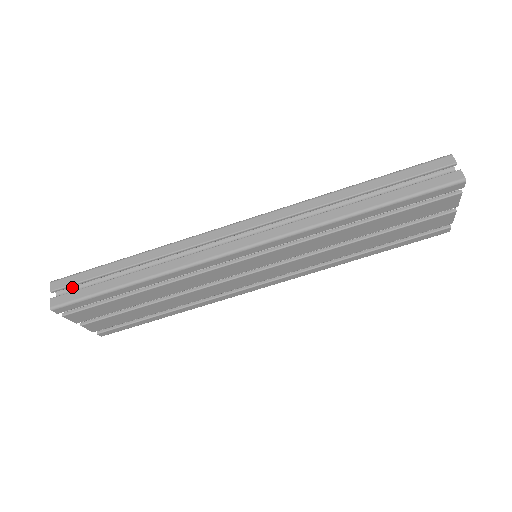
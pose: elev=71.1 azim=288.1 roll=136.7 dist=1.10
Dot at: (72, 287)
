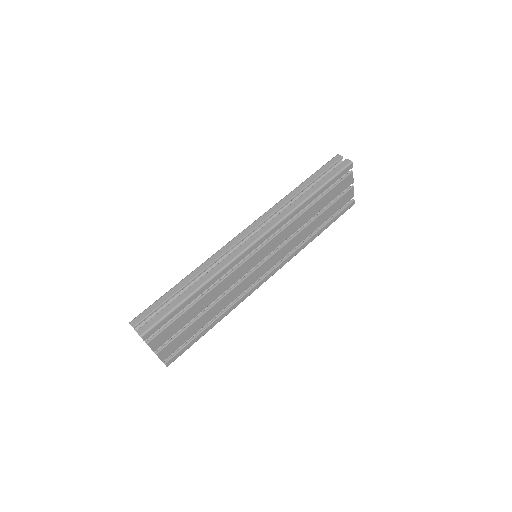
Dot at: (146, 320)
